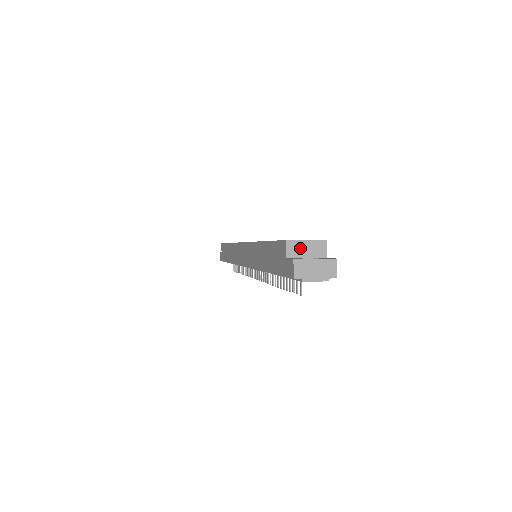
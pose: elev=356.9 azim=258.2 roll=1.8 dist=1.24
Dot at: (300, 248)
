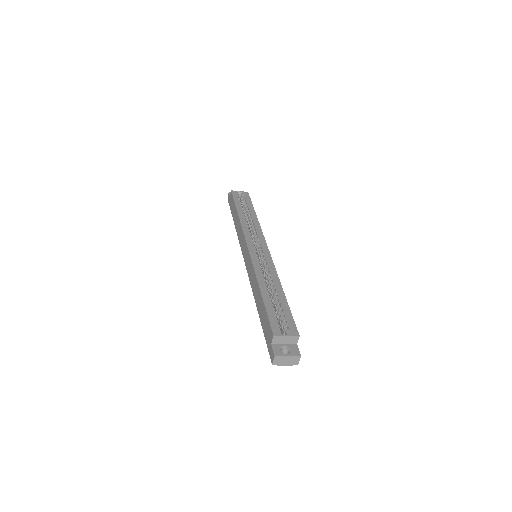
Dot at: (281, 339)
